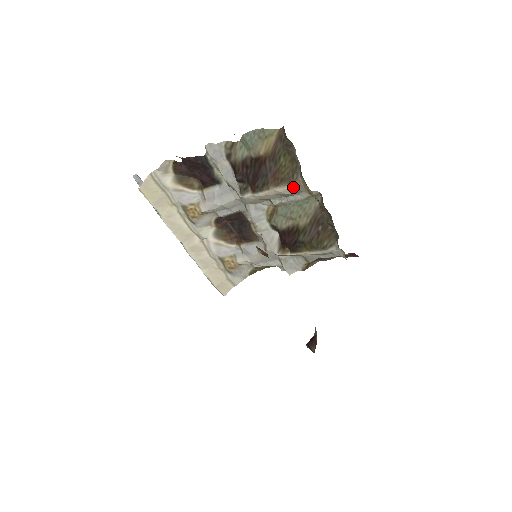
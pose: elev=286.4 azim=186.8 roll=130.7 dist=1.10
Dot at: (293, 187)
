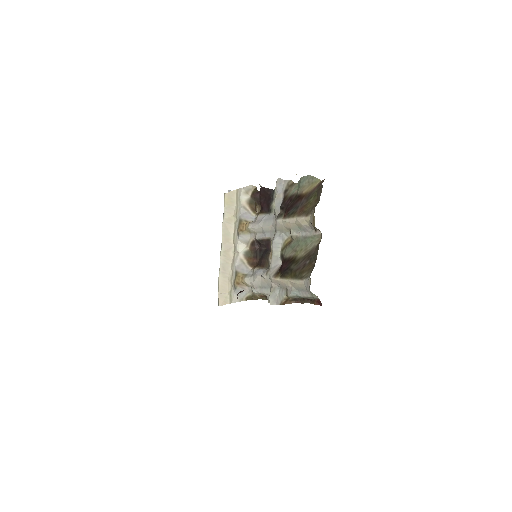
Dot at: (307, 219)
